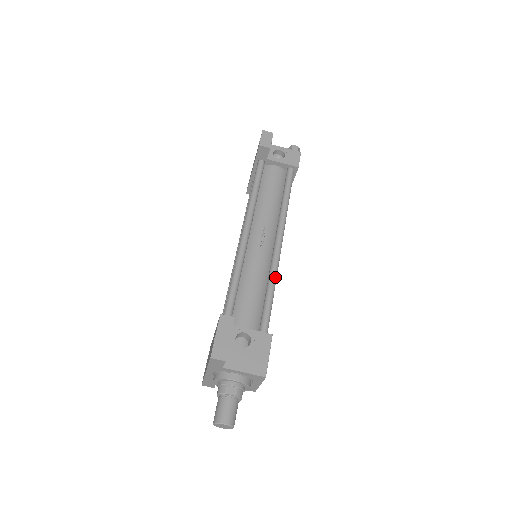
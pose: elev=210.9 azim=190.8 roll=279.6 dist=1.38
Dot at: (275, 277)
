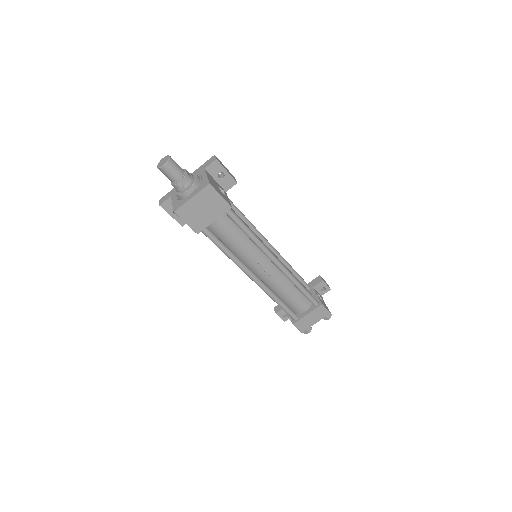
Dot at: (259, 240)
